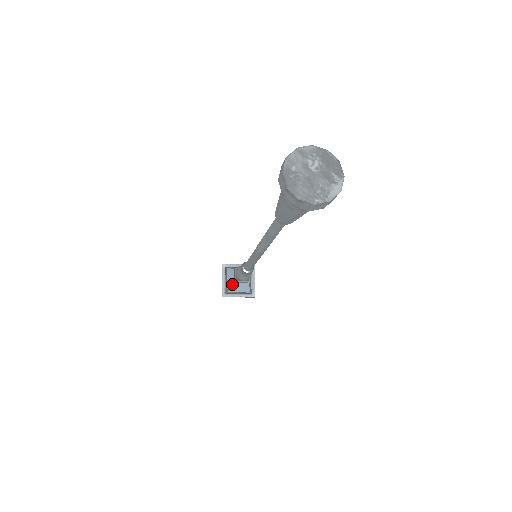
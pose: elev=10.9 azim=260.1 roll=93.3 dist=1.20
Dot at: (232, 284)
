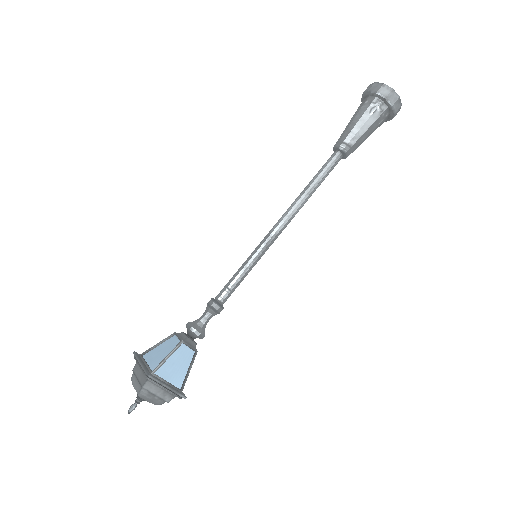
Dot at: (175, 347)
